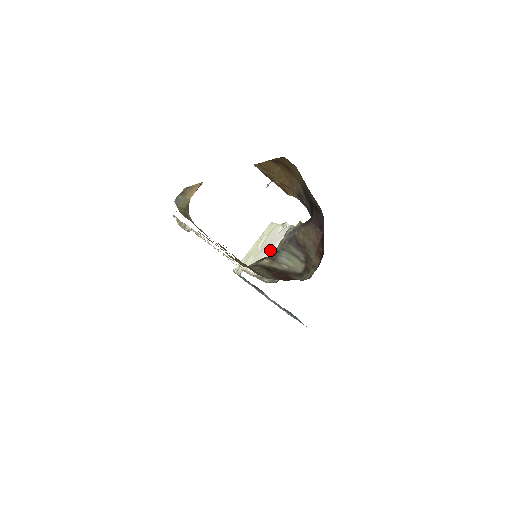
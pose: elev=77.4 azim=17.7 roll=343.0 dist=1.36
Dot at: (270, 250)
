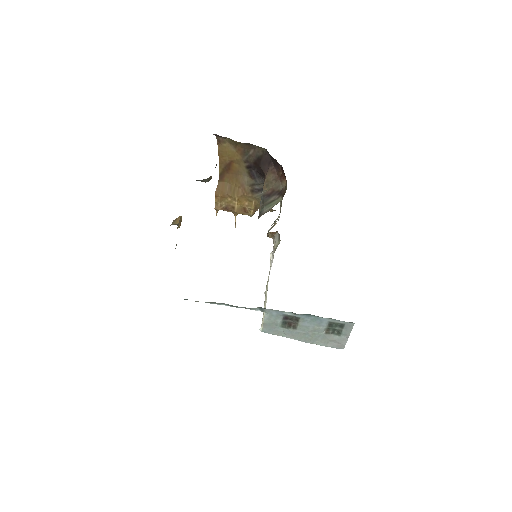
Dot at: (270, 269)
